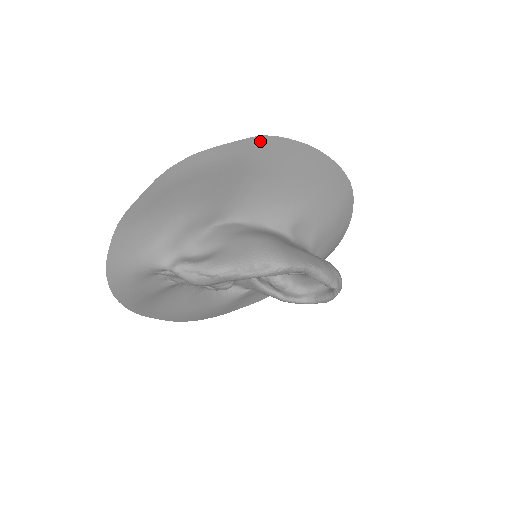
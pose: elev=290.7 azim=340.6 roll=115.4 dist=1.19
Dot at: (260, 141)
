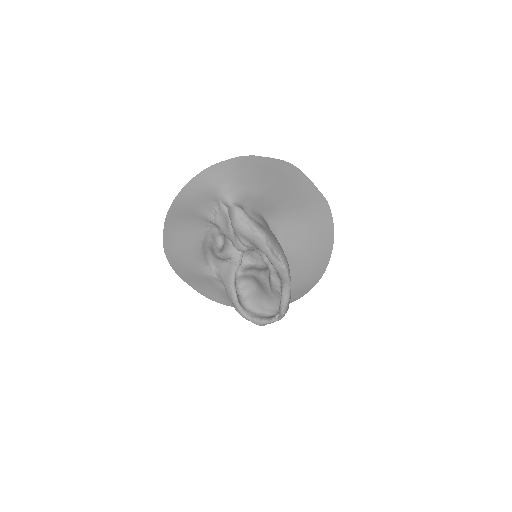
Dot at: (324, 203)
